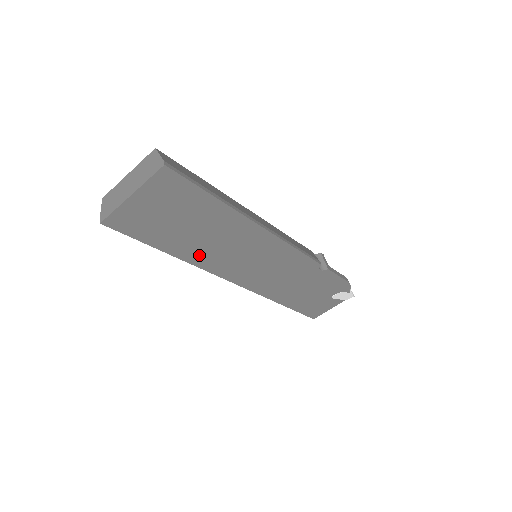
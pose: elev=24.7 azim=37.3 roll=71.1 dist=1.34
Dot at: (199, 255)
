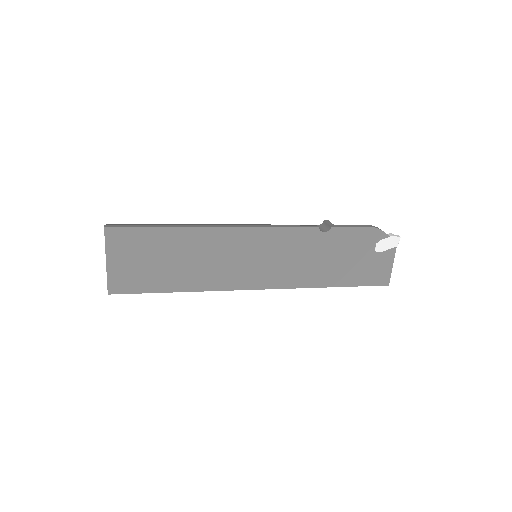
Dot at: (201, 280)
